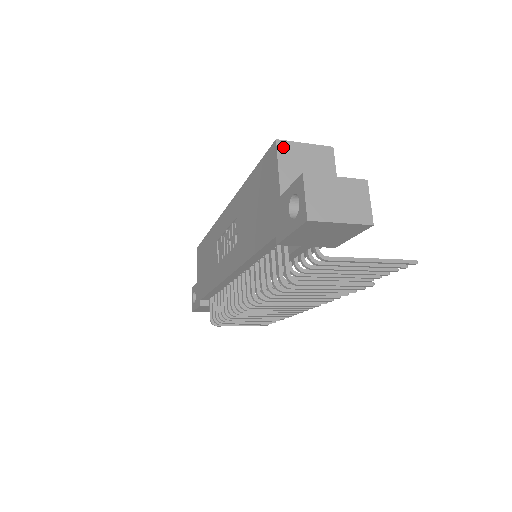
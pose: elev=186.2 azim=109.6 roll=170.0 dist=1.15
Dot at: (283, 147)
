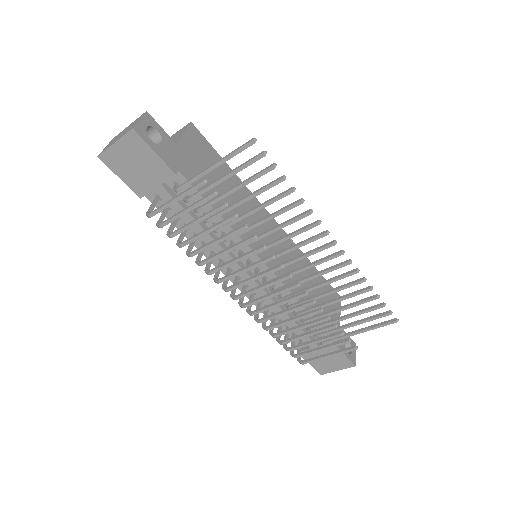
Dot at: occluded
